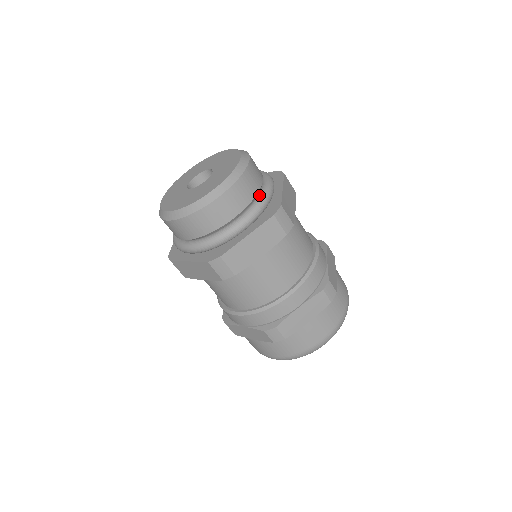
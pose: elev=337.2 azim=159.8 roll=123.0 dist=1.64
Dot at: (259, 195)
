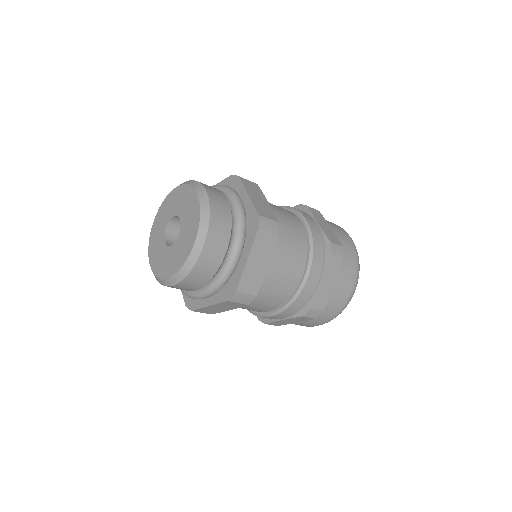
Dot at: (234, 217)
